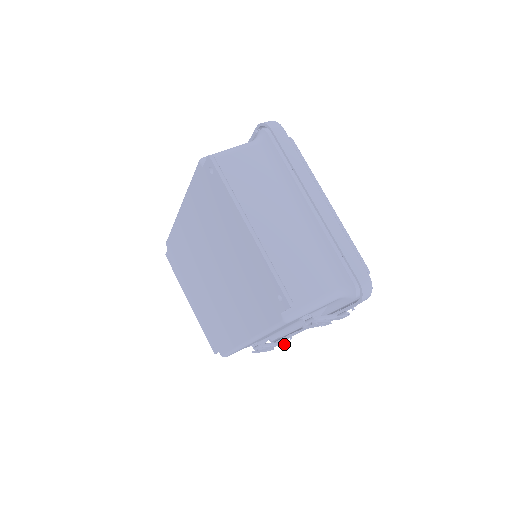
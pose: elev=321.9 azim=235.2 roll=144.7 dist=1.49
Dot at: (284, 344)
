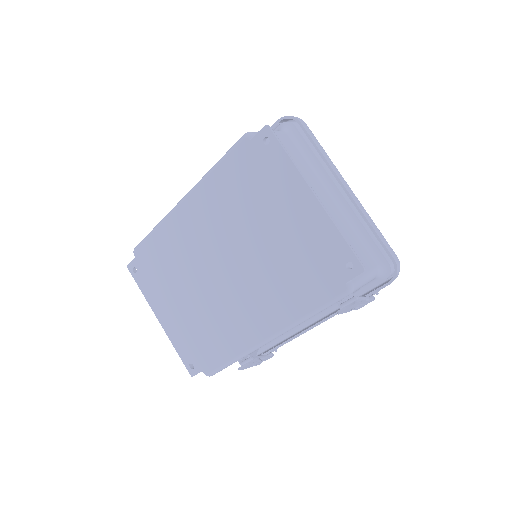
Dot at: (269, 358)
